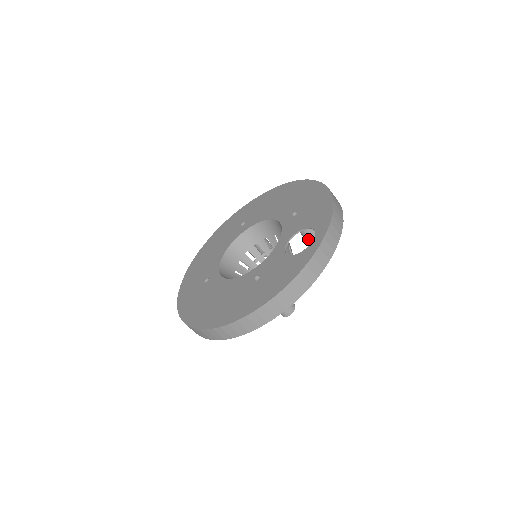
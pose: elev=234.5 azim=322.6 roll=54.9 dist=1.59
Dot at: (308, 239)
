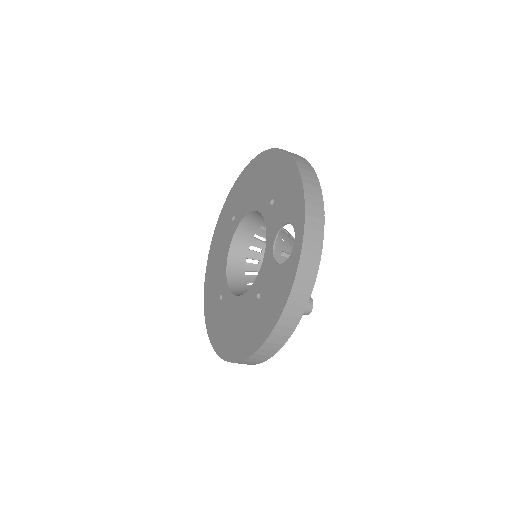
Dot at: occluded
